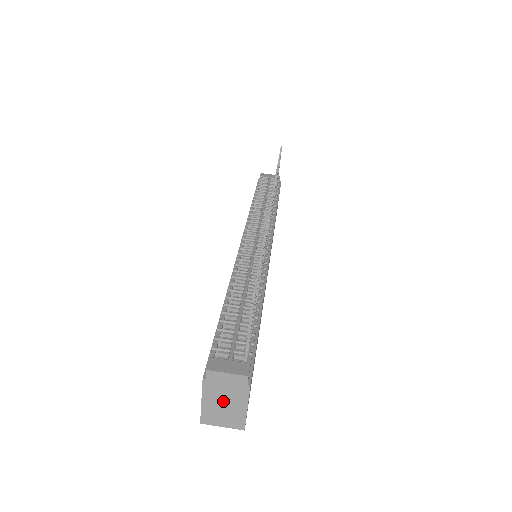
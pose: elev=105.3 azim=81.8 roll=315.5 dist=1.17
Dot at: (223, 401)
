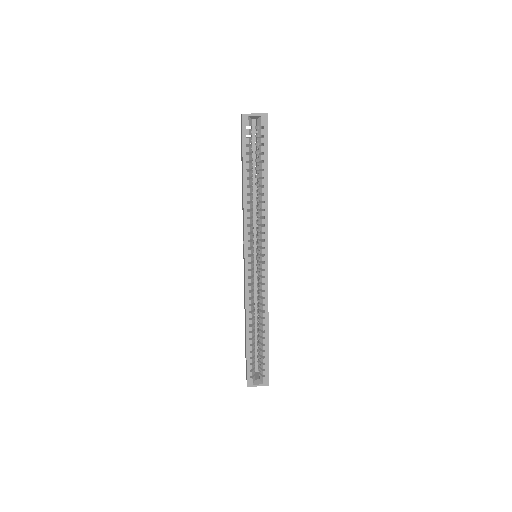
Dot at: occluded
